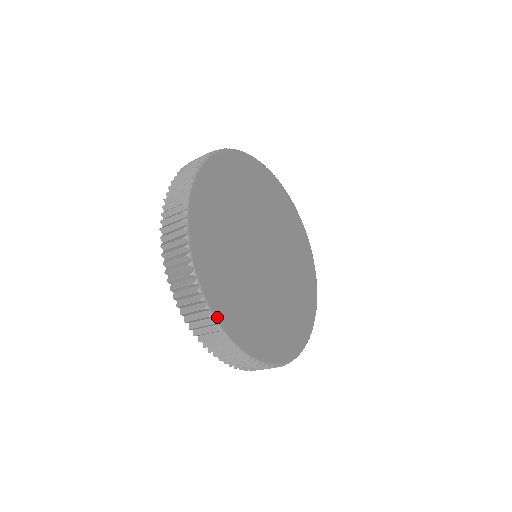
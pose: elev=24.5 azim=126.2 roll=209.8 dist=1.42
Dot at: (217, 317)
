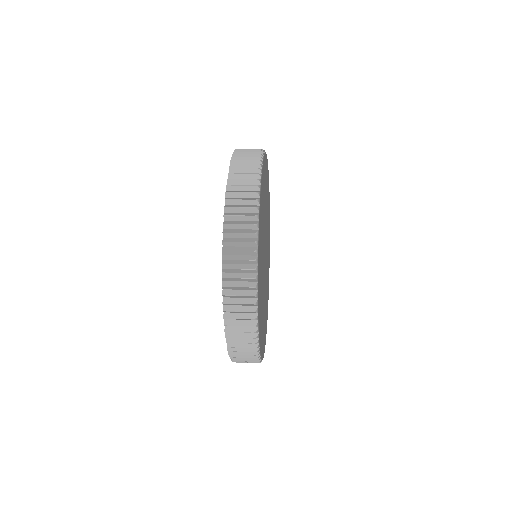
Dot at: occluded
